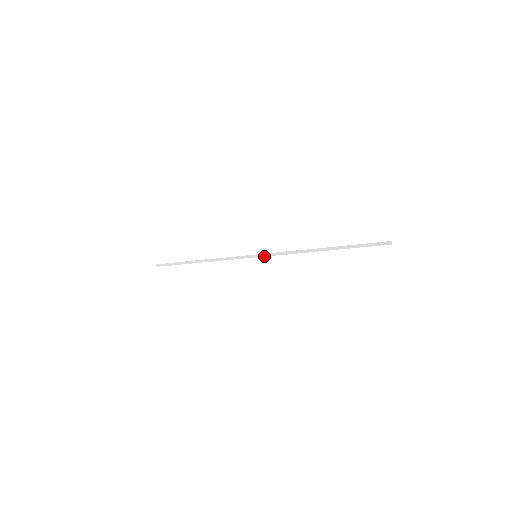
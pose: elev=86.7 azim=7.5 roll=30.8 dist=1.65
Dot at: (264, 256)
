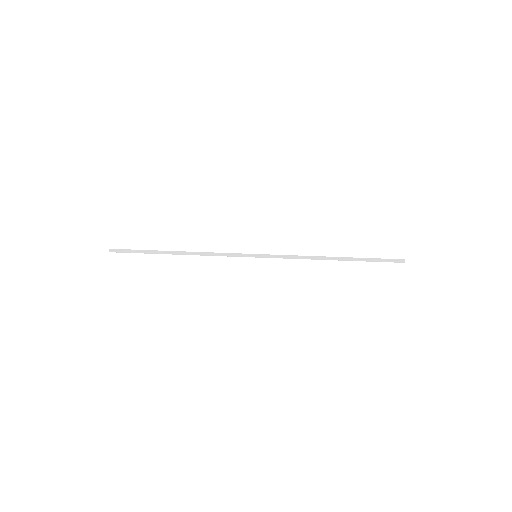
Dot at: (267, 257)
